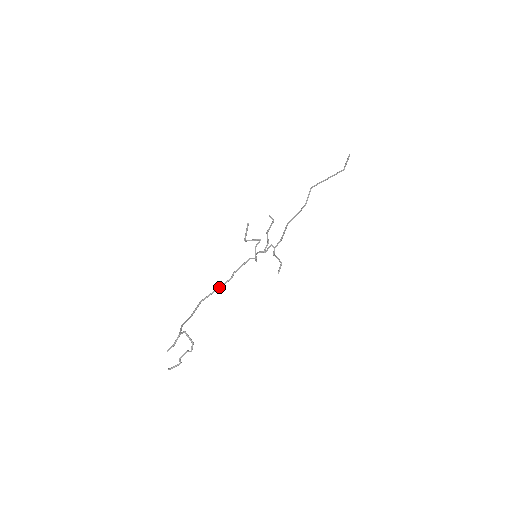
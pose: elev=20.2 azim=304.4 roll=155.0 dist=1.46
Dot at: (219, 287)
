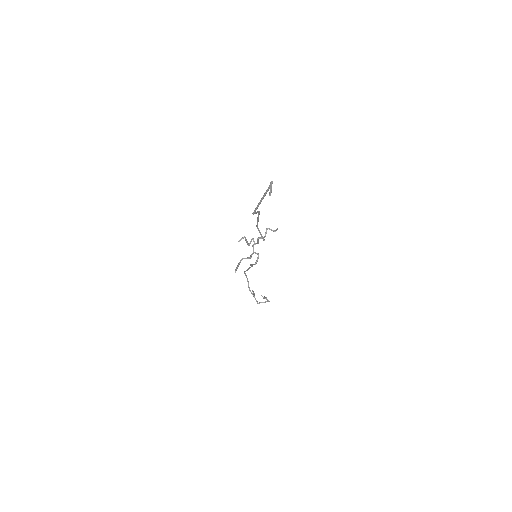
Dot at: occluded
